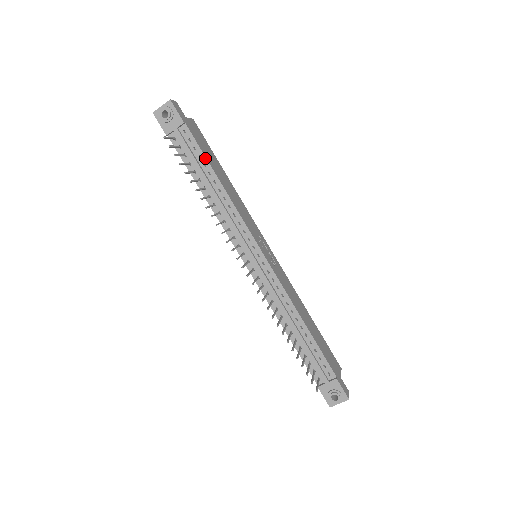
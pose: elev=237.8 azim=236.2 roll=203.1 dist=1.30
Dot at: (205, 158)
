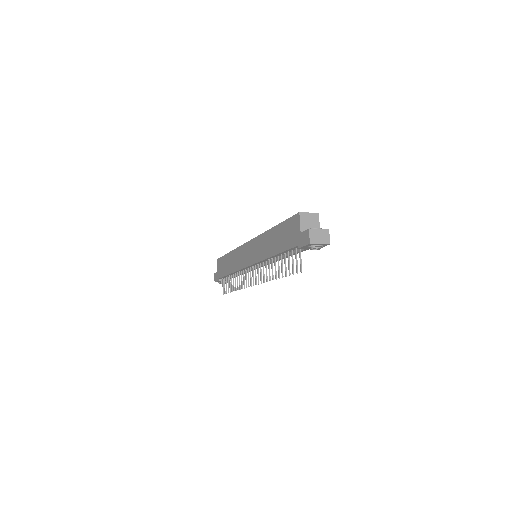
Dot at: occluded
